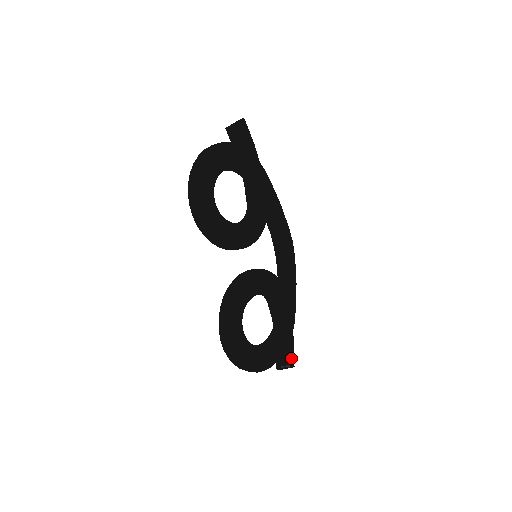
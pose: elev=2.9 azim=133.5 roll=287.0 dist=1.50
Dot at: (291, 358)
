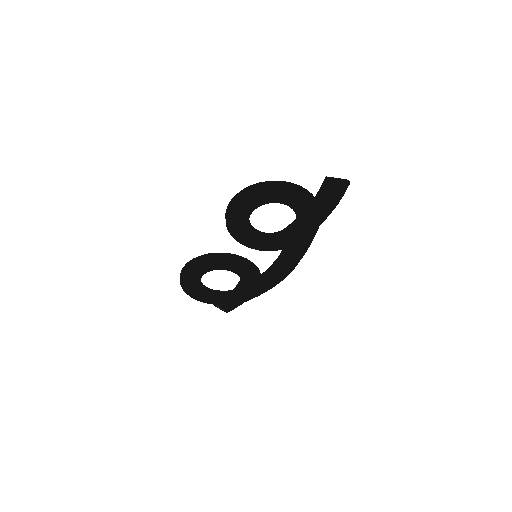
Dot at: (230, 308)
